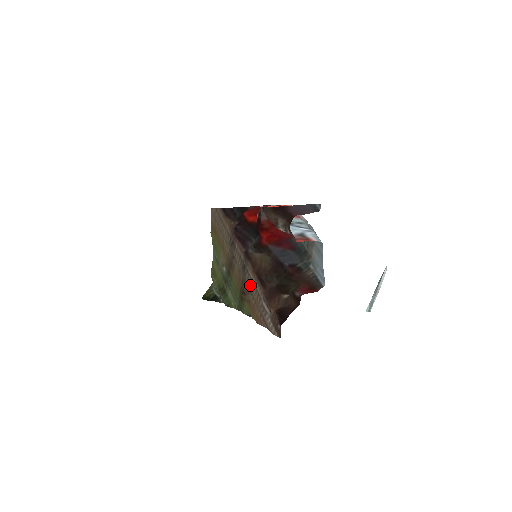
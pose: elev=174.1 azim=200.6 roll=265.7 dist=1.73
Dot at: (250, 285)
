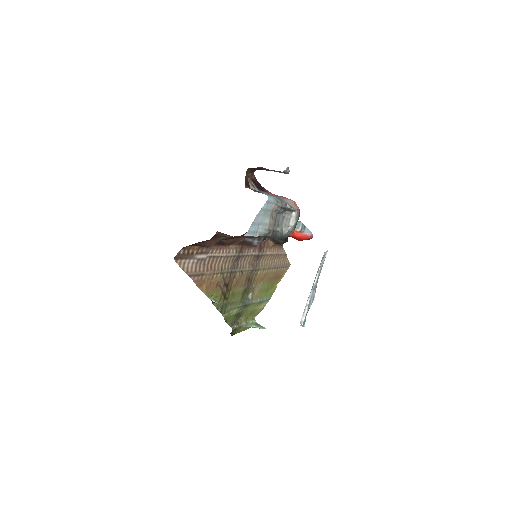
Dot at: (224, 263)
